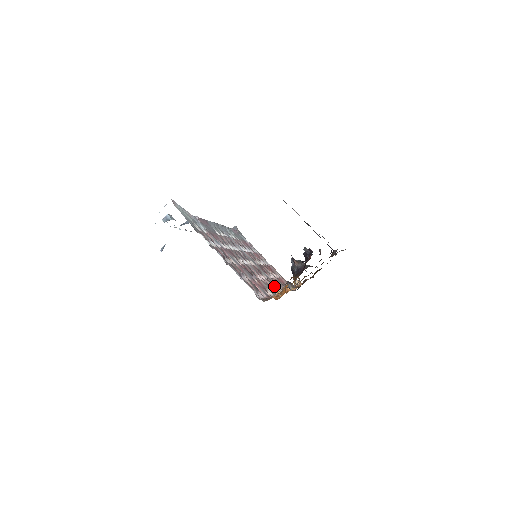
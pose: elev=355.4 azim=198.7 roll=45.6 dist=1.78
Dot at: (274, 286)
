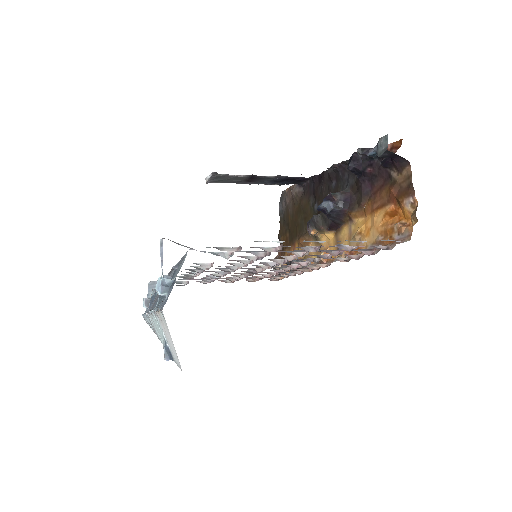
Dot at: (305, 267)
